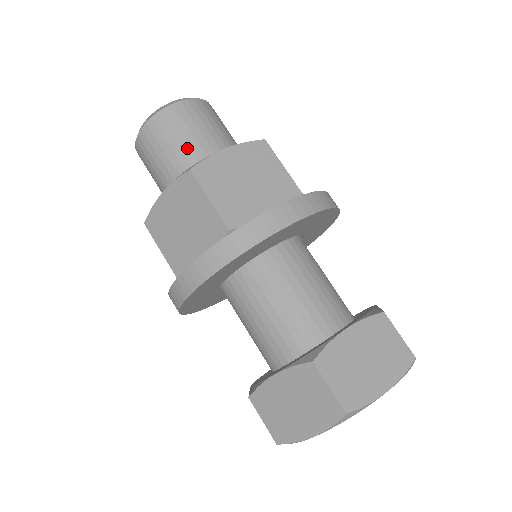
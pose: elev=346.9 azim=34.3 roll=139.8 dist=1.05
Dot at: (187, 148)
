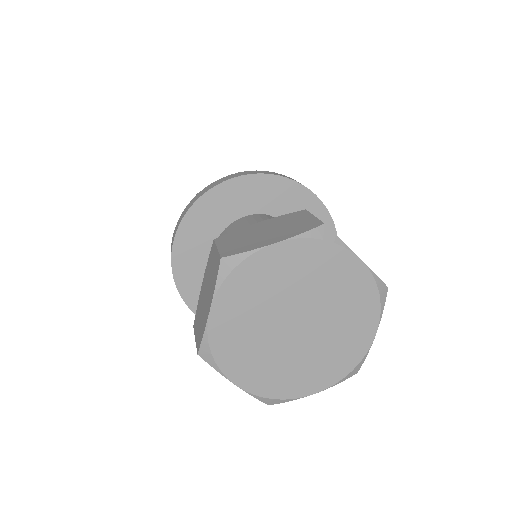
Dot at: occluded
